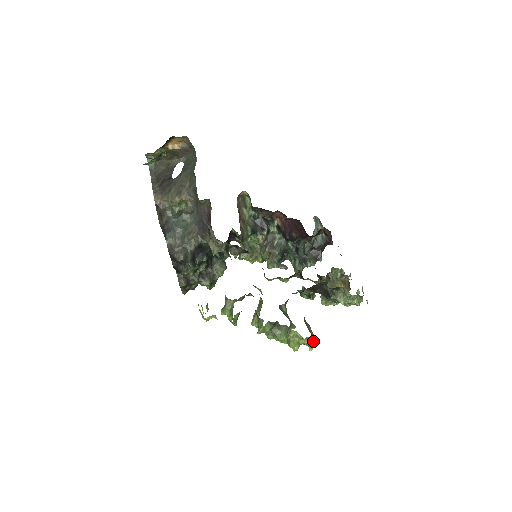
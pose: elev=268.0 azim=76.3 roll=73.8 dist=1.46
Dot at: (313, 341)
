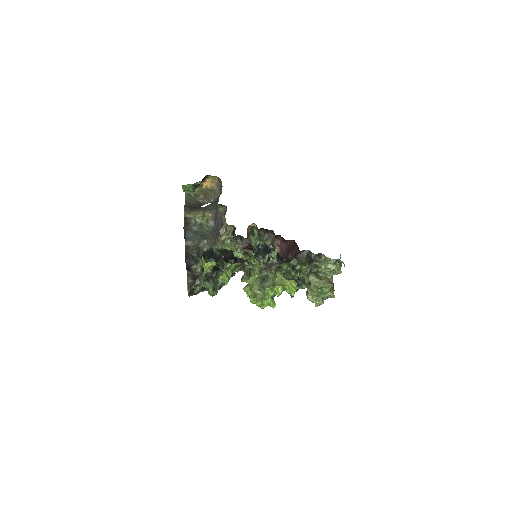
Dot at: (295, 285)
